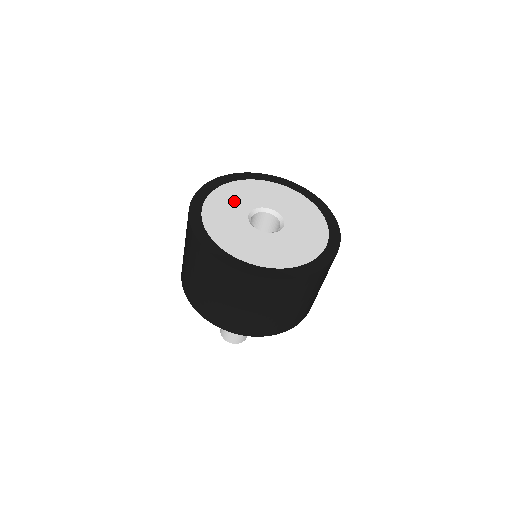
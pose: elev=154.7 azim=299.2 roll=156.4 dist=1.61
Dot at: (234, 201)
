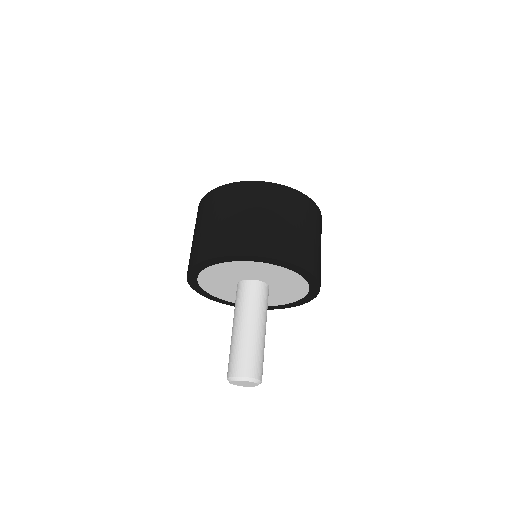
Dot at: occluded
